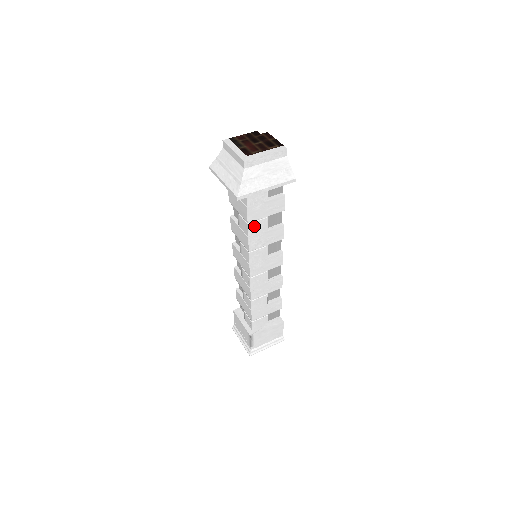
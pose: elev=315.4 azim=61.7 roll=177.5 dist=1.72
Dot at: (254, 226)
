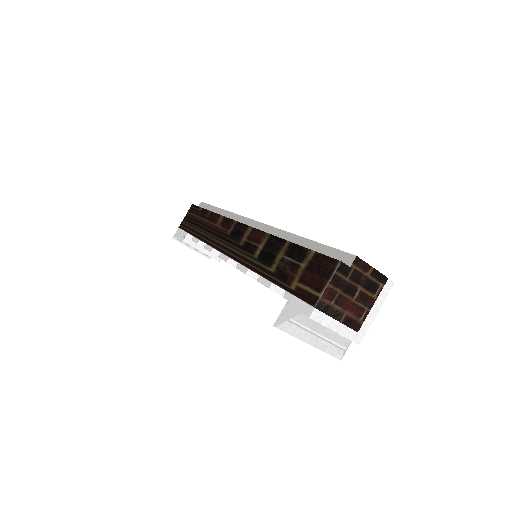
Dot at: occluded
